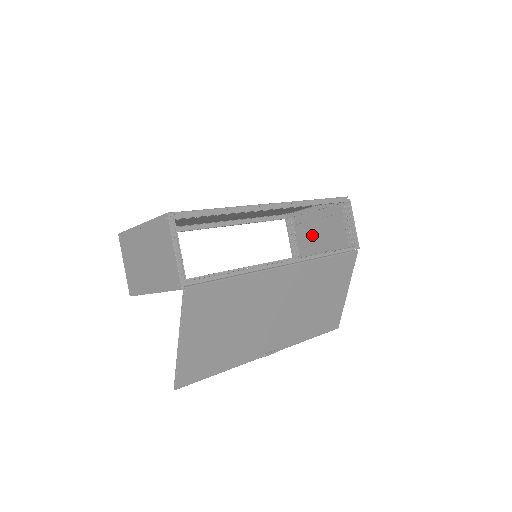
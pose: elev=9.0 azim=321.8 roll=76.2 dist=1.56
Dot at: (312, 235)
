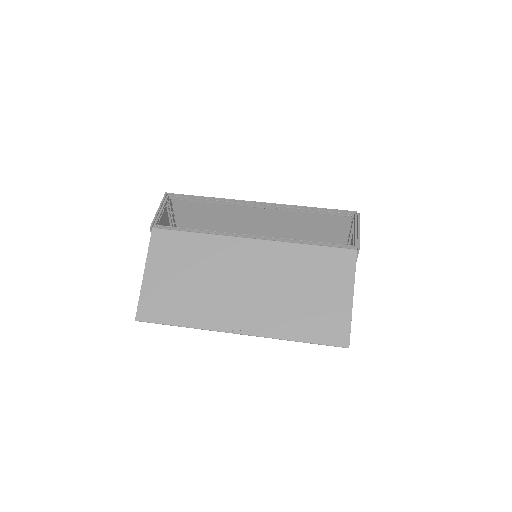
Dot at: occluded
